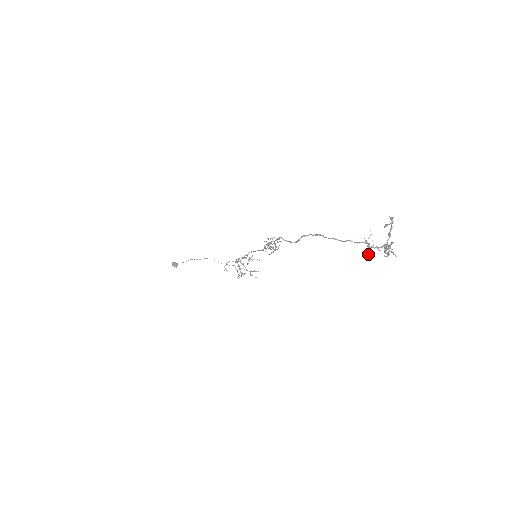
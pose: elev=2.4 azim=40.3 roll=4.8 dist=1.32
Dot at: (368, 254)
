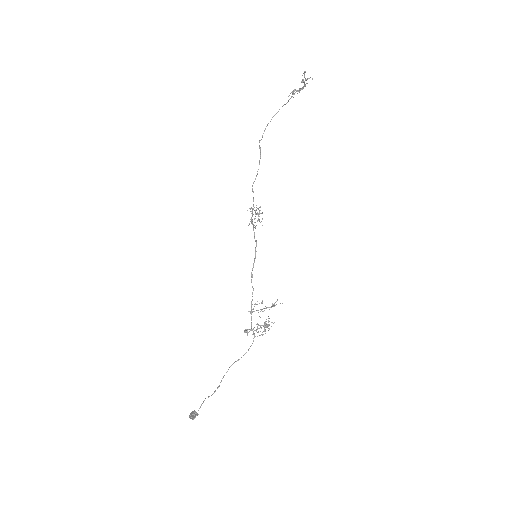
Dot at: (299, 92)
